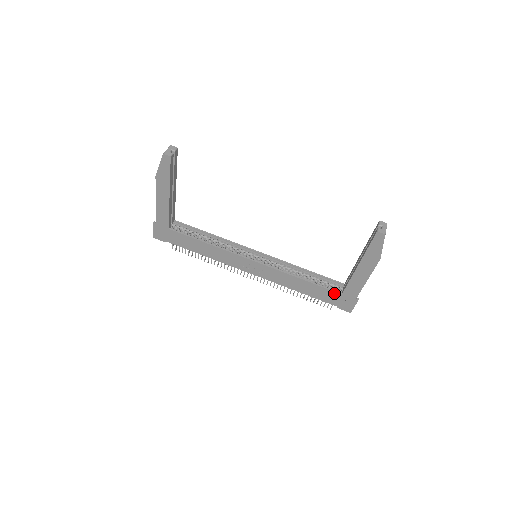
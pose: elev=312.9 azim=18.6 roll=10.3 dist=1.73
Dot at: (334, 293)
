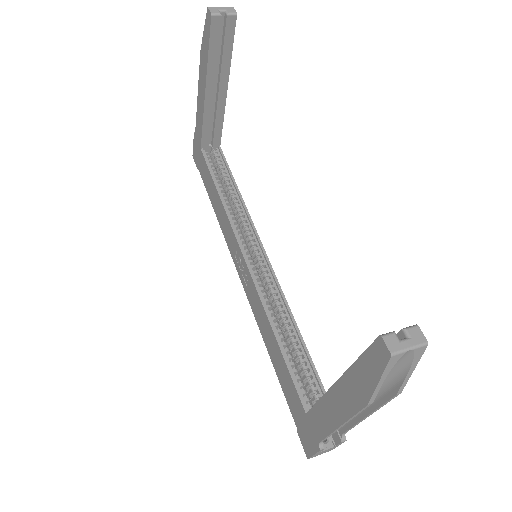
Dot at: (299, 401)
